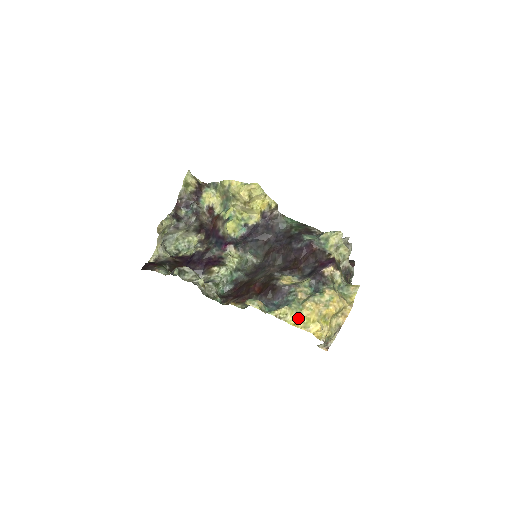
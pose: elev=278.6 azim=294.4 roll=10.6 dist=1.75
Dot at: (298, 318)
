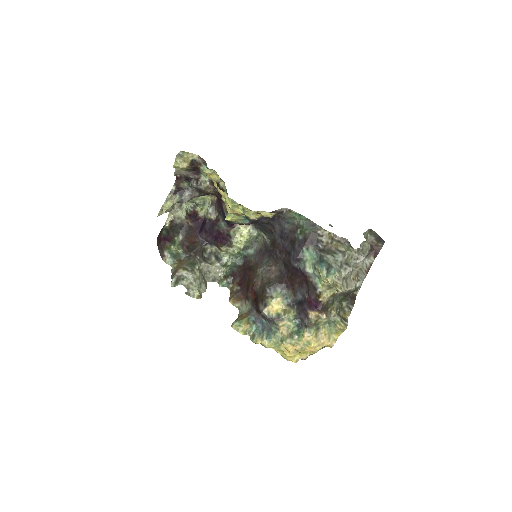
Dot at: (277, 349)
